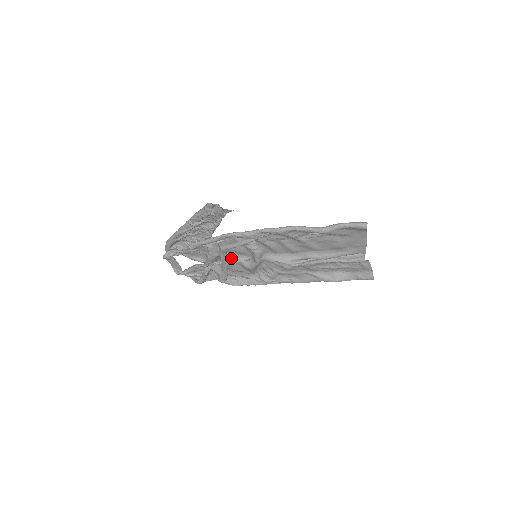
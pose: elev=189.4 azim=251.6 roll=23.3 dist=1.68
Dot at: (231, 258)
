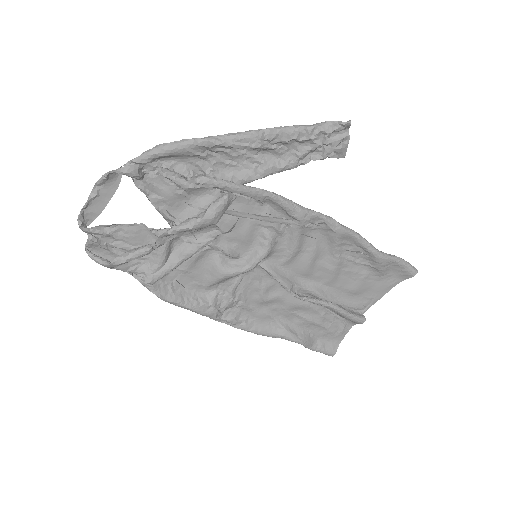
Dot at: (216, 241)
